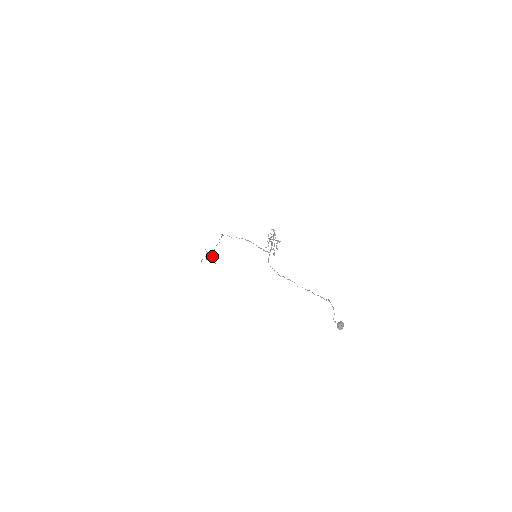
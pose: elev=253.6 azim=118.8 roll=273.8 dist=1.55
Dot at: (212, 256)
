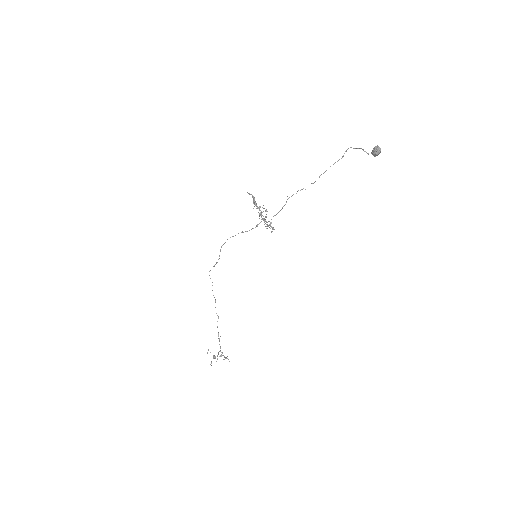
Dot at: (221, 356)
